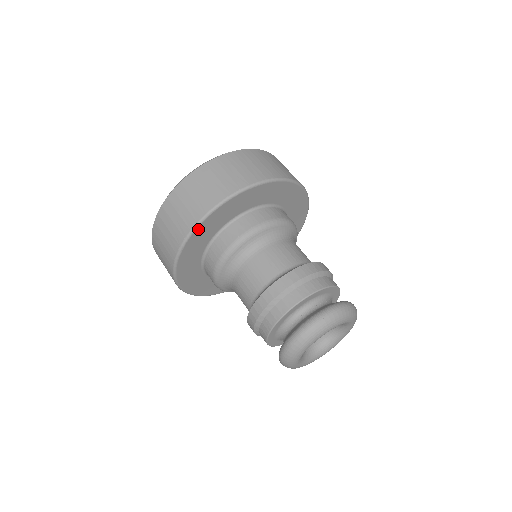
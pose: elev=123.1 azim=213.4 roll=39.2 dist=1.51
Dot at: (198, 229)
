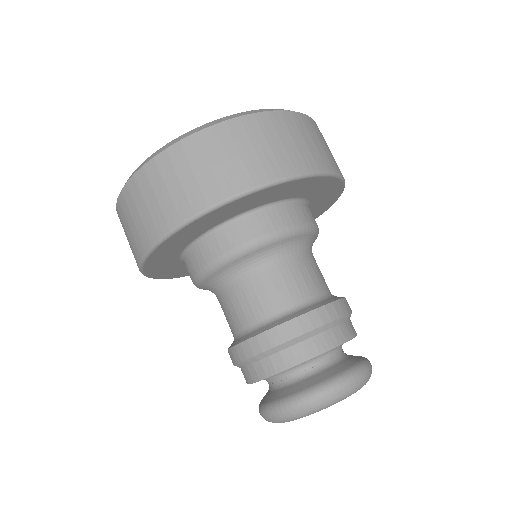
Dot at: (219, 209)
